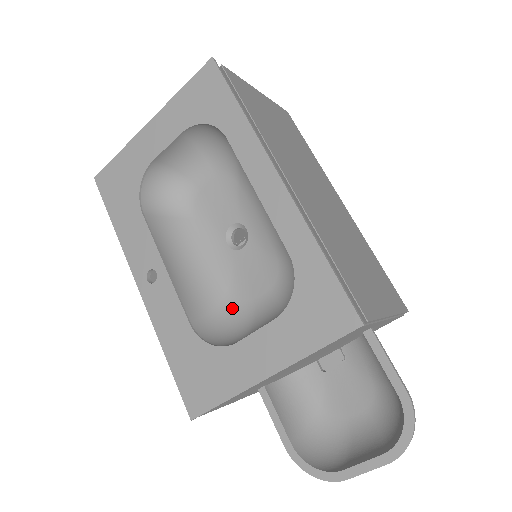
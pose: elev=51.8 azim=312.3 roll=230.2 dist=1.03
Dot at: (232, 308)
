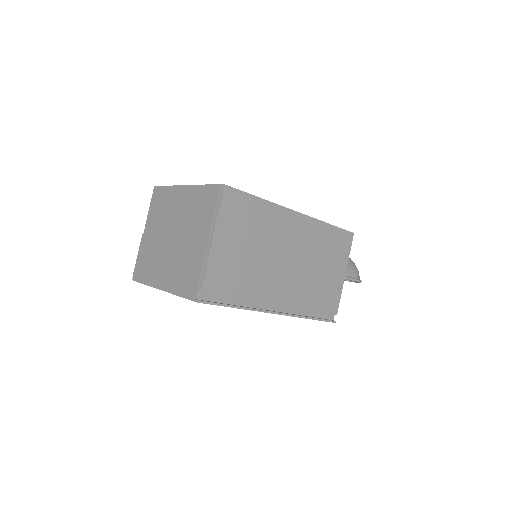
Dot at: occluded
